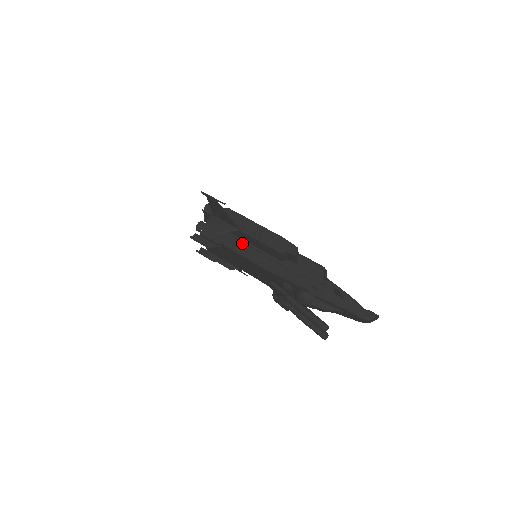
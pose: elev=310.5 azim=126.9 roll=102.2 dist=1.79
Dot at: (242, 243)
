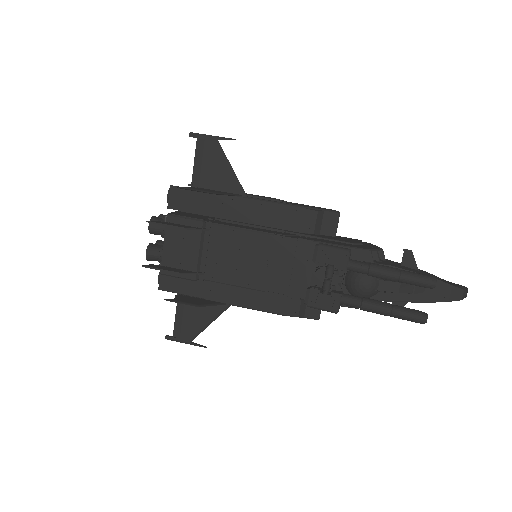
Dot at: (240, 225)
